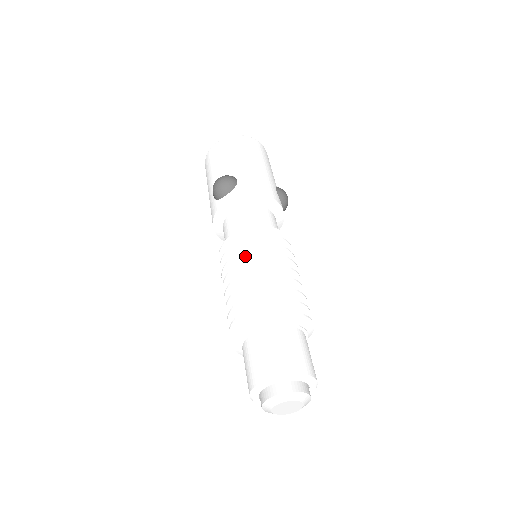
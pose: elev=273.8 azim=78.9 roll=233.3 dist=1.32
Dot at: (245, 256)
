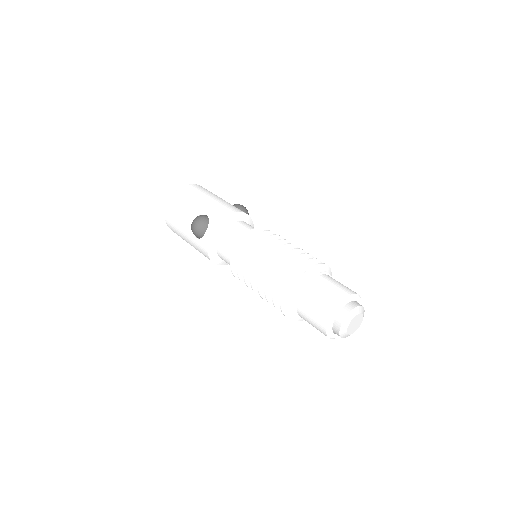
Dot at: (254, 256)
